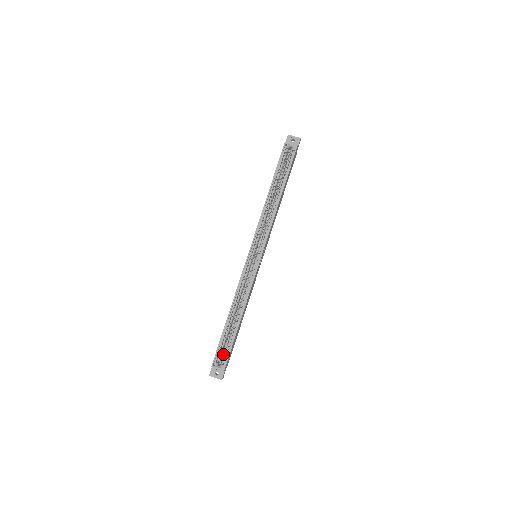
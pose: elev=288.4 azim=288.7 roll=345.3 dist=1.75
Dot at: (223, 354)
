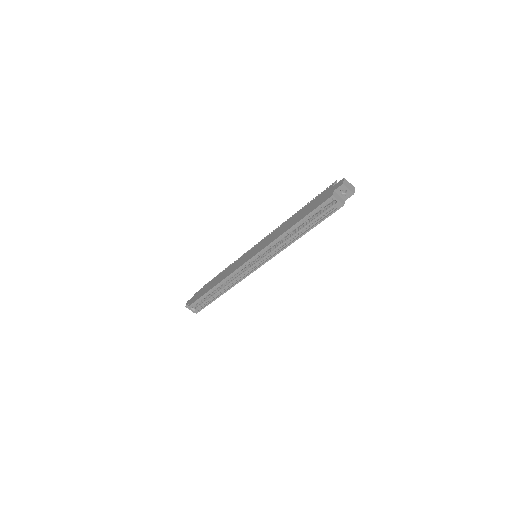
Dot at: (200, 302)
